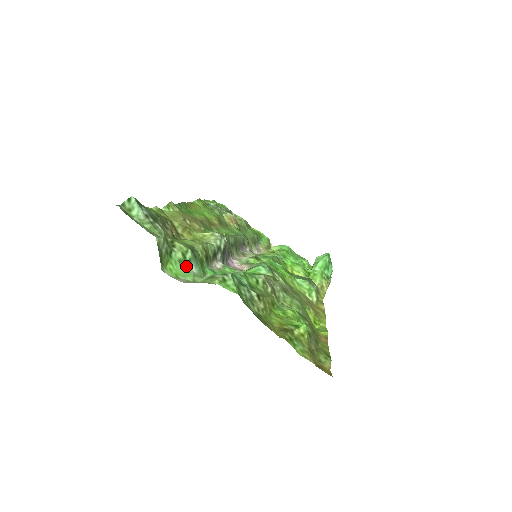
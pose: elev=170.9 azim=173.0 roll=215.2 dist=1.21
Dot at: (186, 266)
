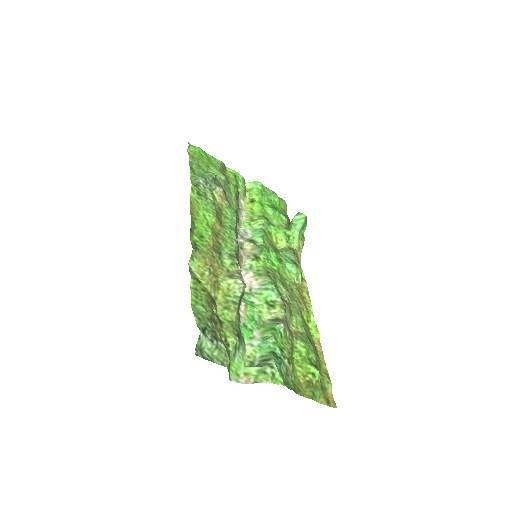
Dot at: (237, 354)
